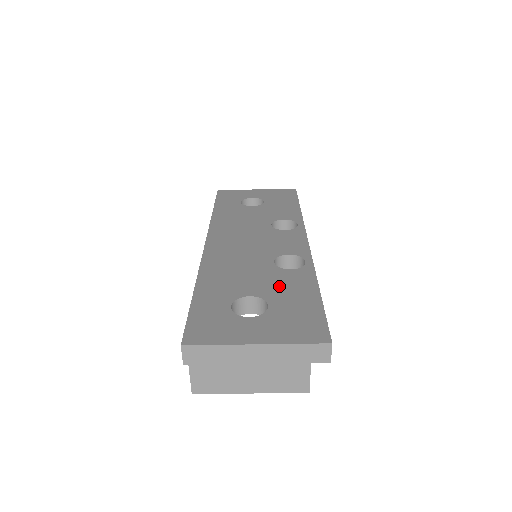
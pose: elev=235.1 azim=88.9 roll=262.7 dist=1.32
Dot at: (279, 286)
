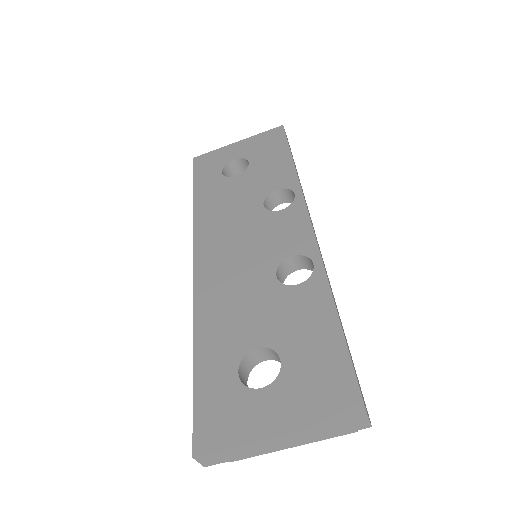
Dot at: (288, 320)
